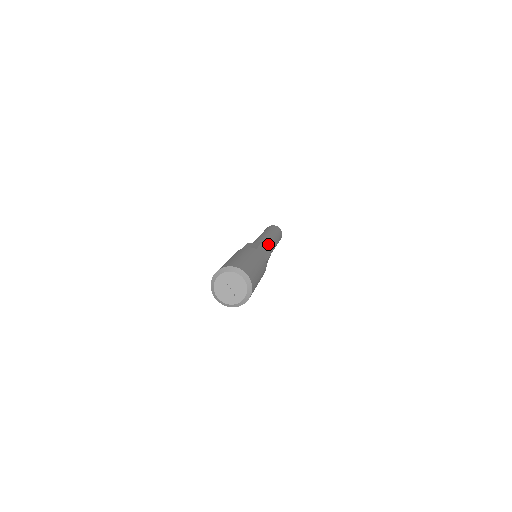
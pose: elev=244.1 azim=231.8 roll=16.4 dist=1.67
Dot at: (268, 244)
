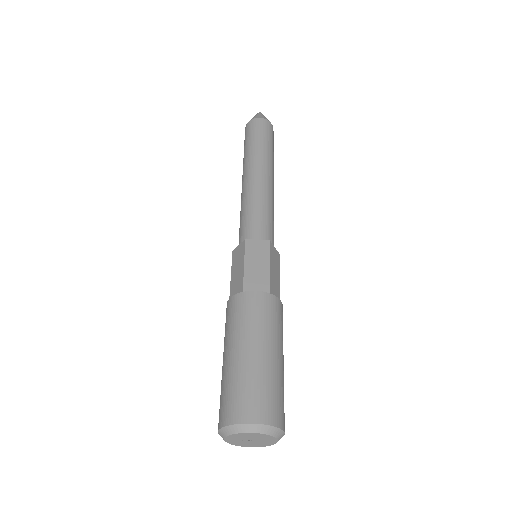
Dot at: (256, 215)
